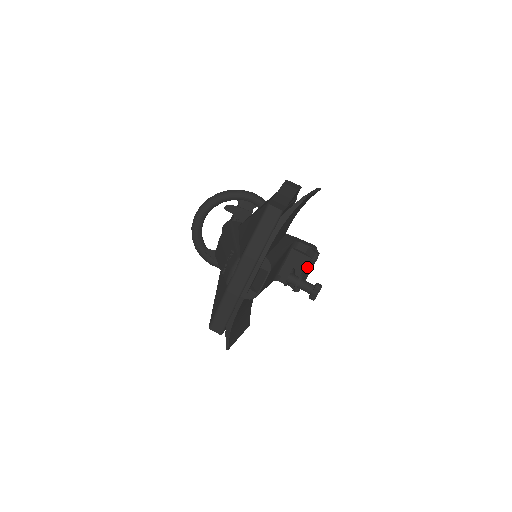
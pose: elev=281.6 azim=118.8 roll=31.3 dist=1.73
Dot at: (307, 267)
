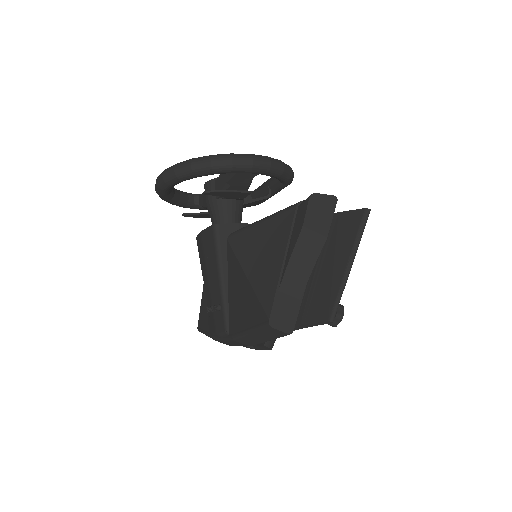
Dot at: occluded
